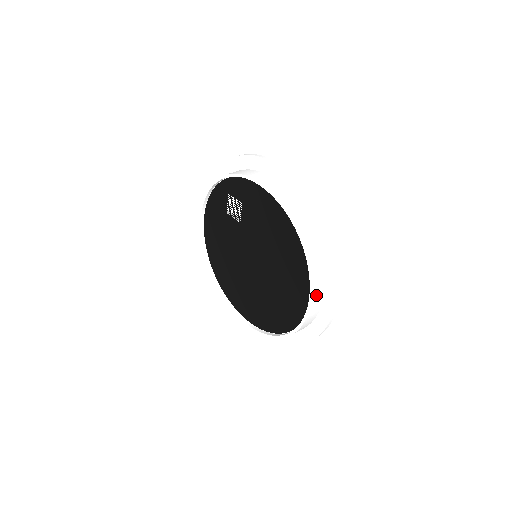
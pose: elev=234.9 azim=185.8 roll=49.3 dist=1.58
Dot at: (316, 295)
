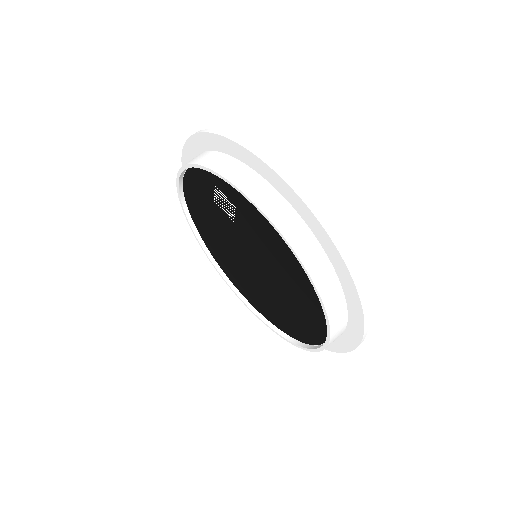
Dot at: (333, 340)
